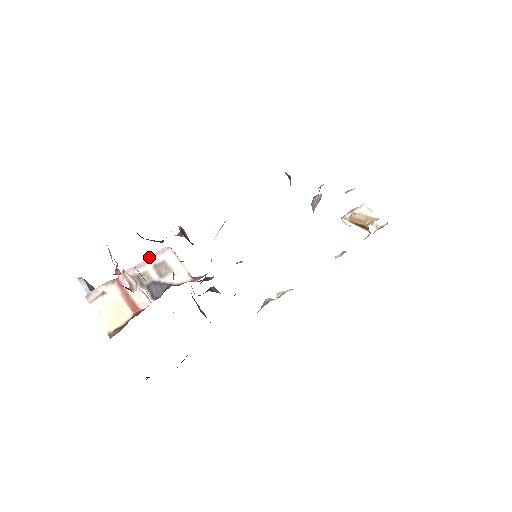
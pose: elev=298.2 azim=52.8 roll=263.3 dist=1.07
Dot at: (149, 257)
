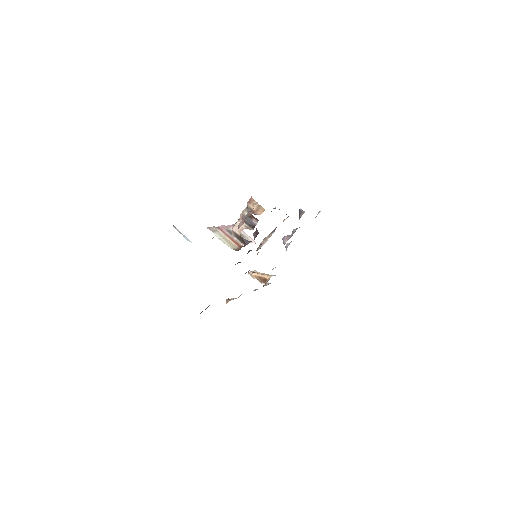
Dot at: (230, 225)
